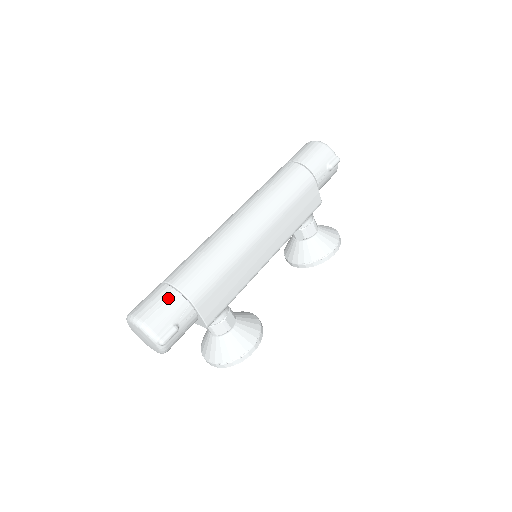
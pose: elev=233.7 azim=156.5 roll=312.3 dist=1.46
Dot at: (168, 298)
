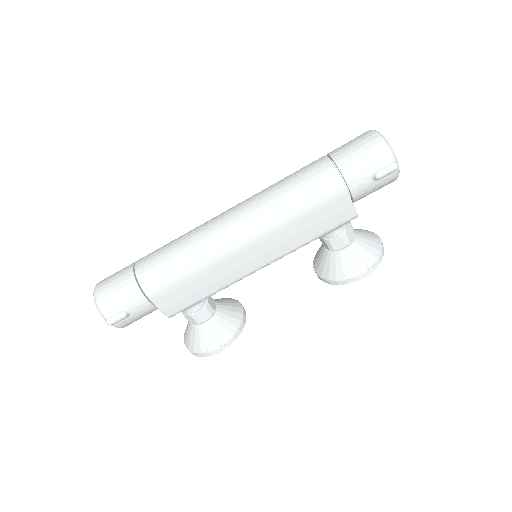
Dot at: (125, 284)
